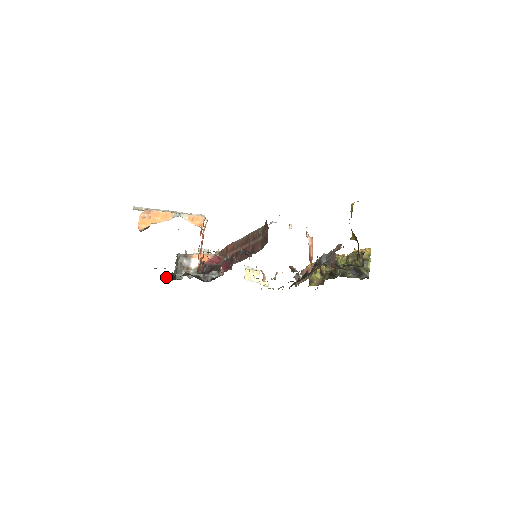
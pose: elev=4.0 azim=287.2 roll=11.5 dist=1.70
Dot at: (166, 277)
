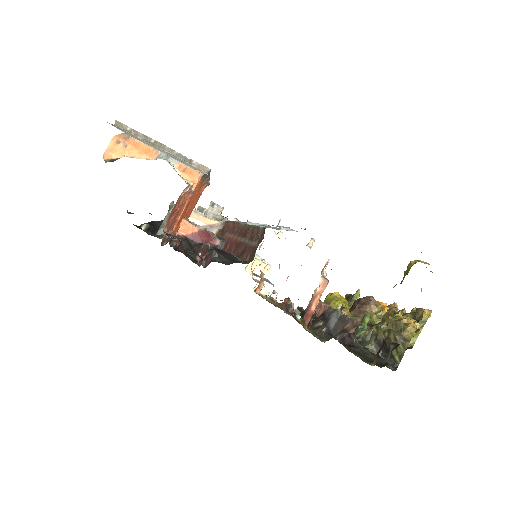
Dot at: (148, 226)
